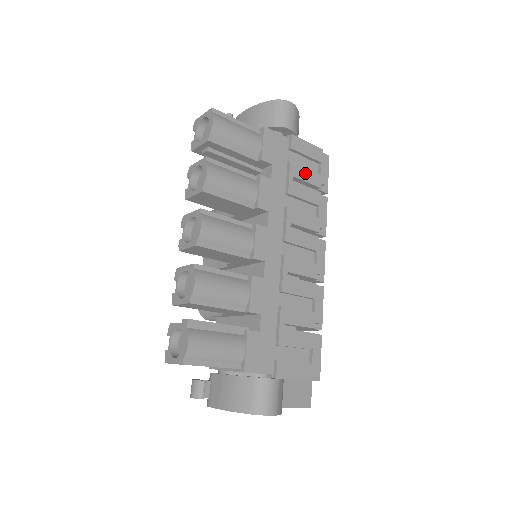
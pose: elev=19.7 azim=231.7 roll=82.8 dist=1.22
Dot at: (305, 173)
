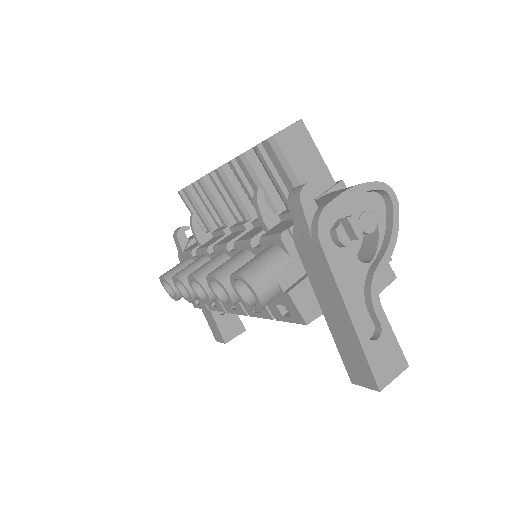
Dot at: occluded
